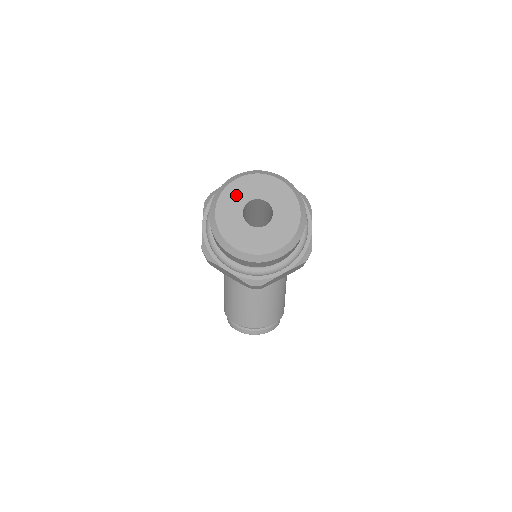
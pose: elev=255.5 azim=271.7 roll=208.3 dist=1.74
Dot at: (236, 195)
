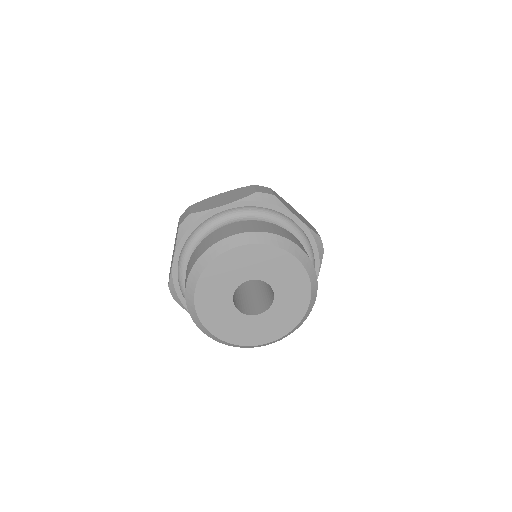
Dot at: (214, 305)
